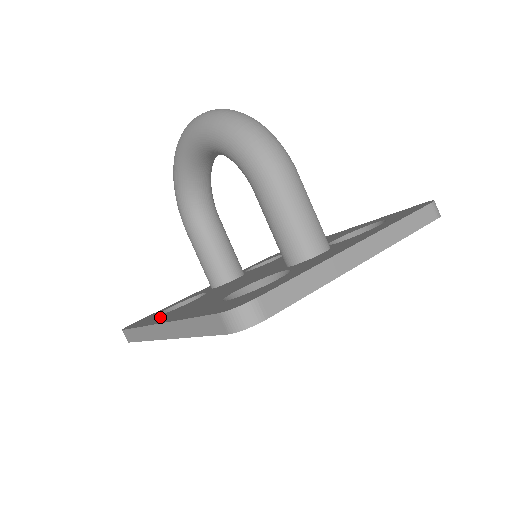
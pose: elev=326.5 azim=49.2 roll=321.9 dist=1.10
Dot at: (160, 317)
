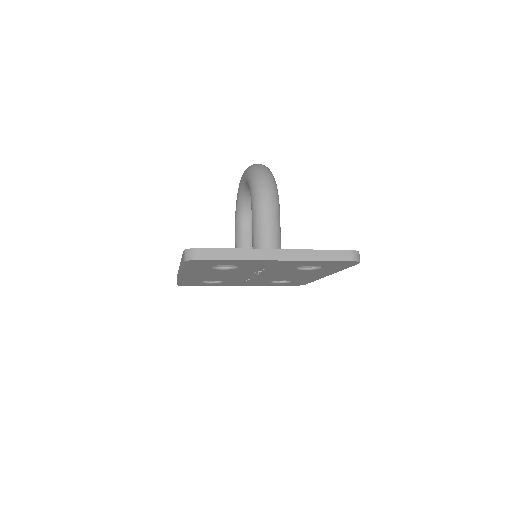
Dot at: occluded
